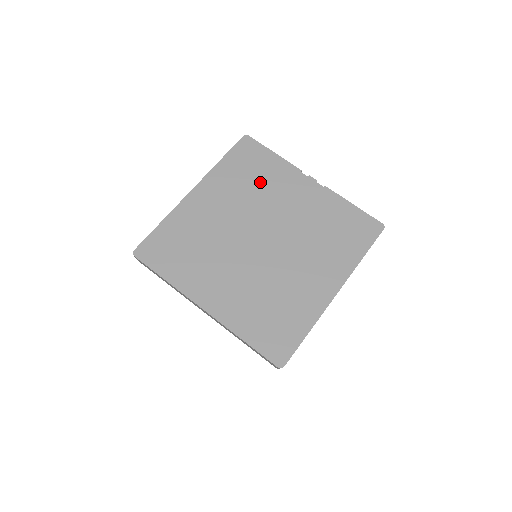
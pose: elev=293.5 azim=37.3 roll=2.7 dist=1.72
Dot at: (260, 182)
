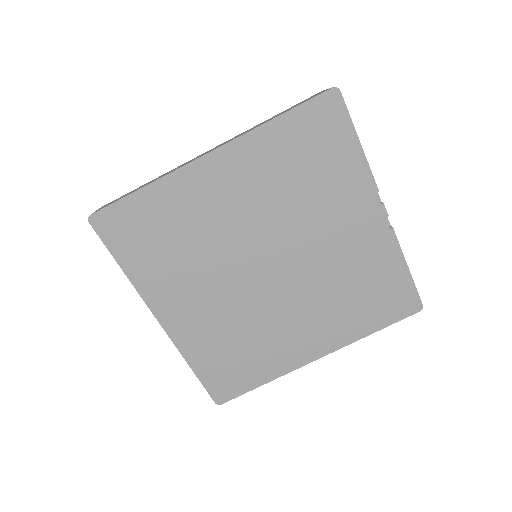
Dot at: (312, 184)
